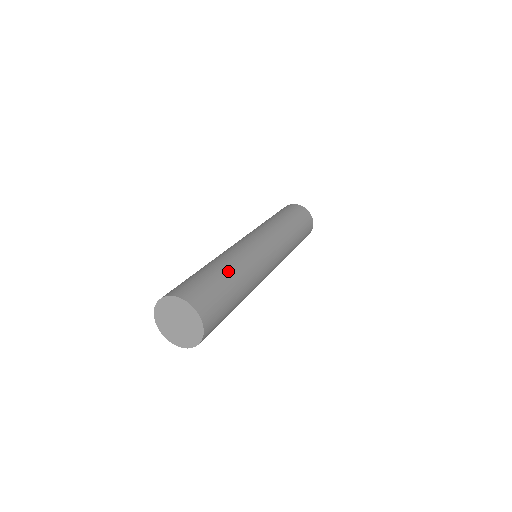
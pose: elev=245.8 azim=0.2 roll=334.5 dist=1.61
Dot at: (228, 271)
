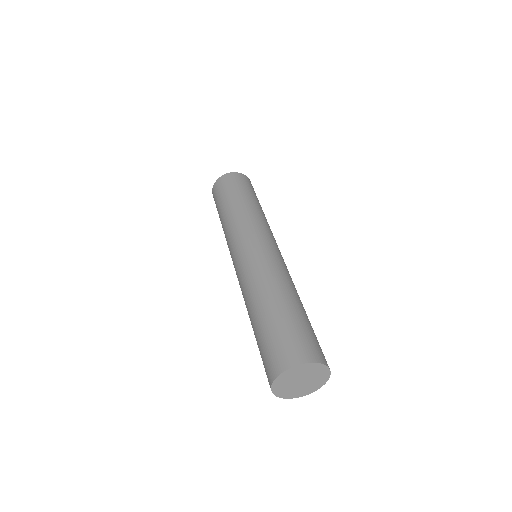
Dot at: occluded
